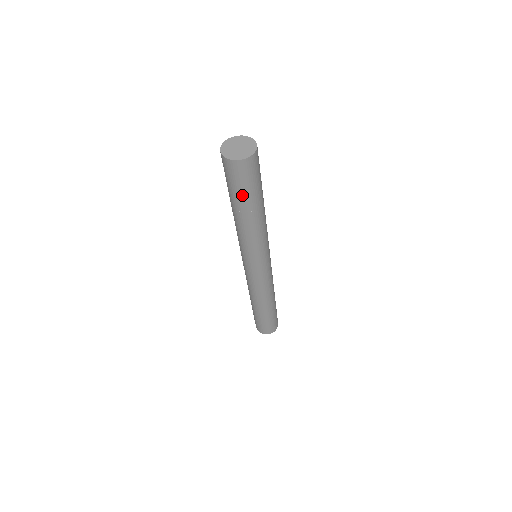
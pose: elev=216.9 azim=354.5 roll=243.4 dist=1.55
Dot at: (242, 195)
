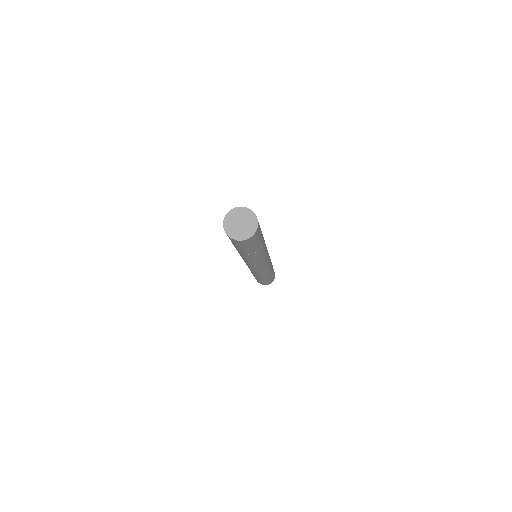
Dot at: (242, 250)
